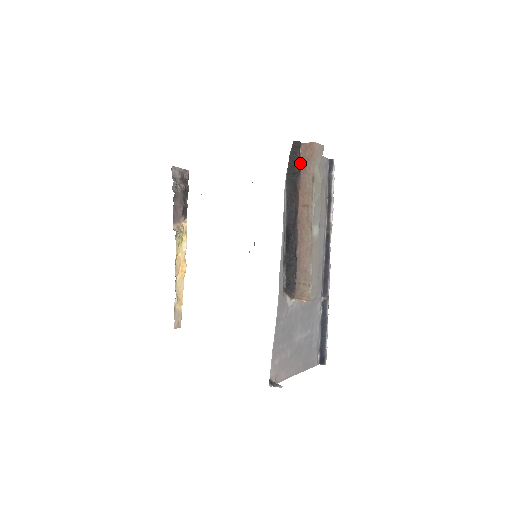
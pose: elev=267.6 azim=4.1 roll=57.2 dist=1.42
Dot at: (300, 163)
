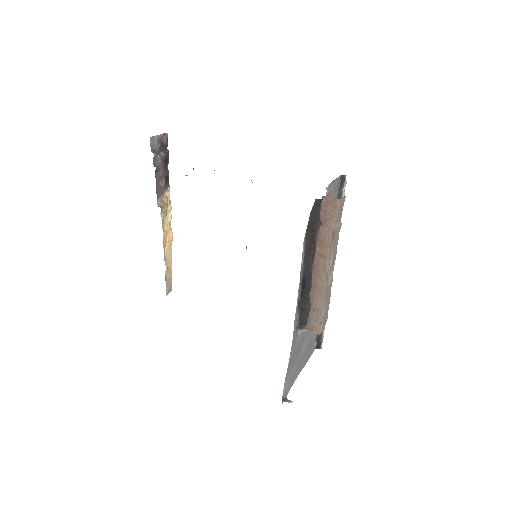
Dot at: (320, 216)
